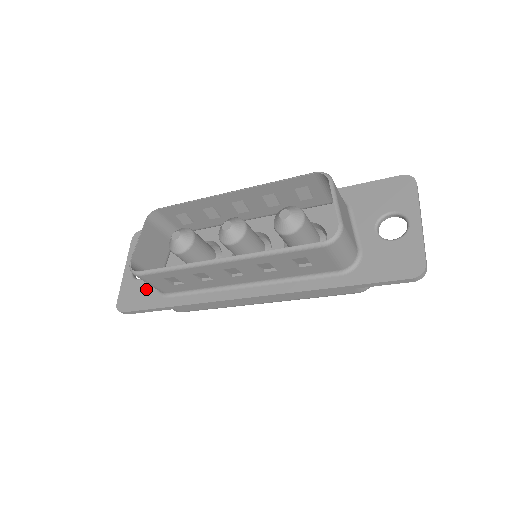
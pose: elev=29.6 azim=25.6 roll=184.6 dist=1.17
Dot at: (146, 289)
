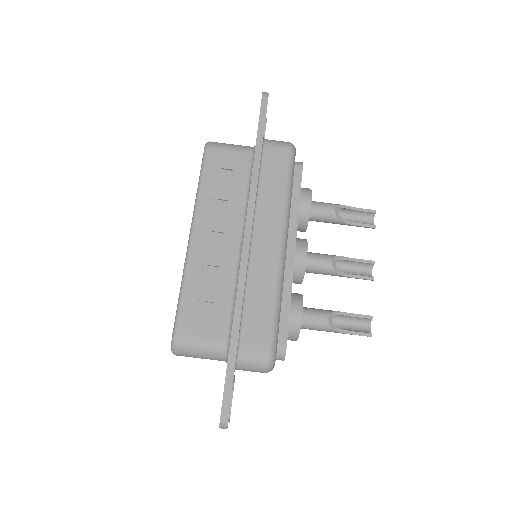
Dot at: occluded
